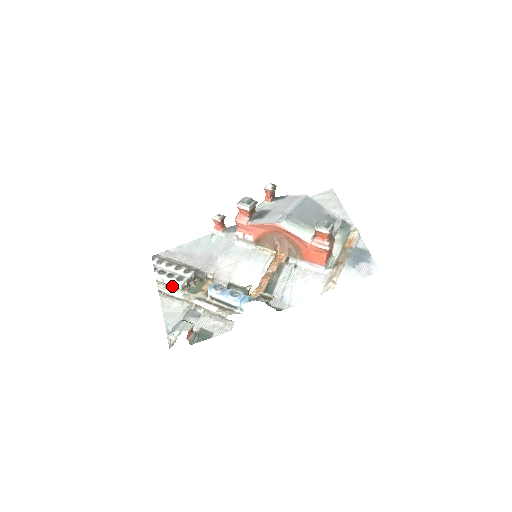
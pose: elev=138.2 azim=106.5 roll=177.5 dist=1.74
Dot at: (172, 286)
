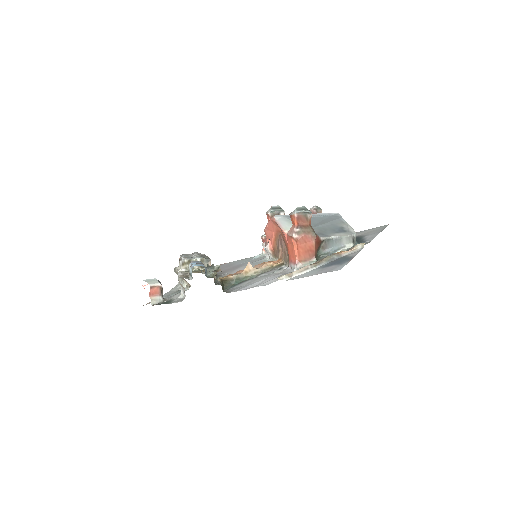
Dot at: (179, 262)
